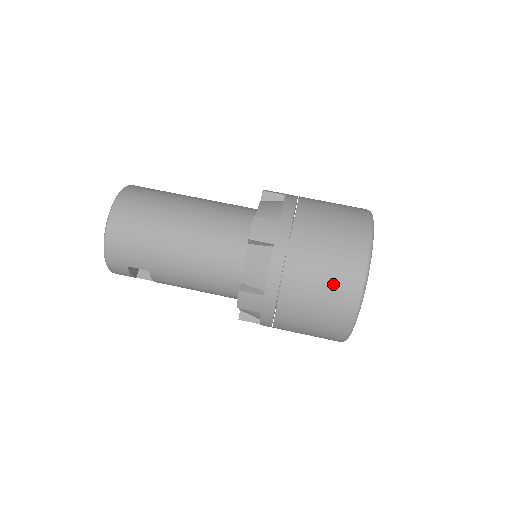
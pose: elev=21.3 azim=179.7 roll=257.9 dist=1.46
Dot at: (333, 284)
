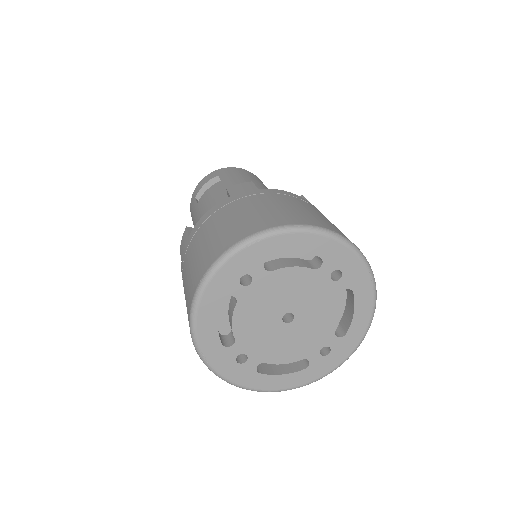
Dot at: (309, 214)
